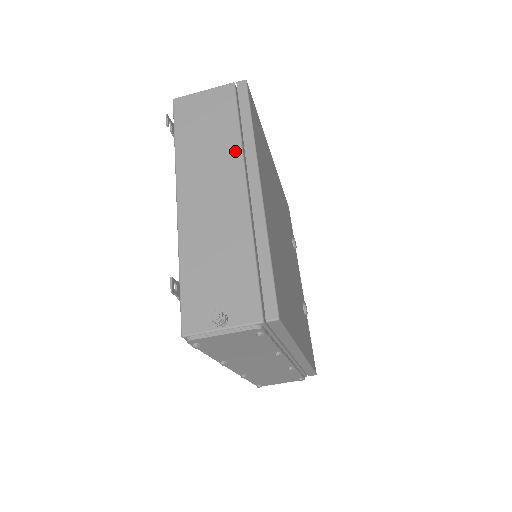
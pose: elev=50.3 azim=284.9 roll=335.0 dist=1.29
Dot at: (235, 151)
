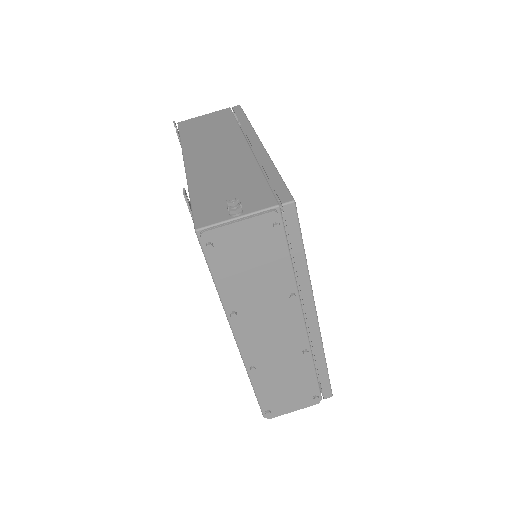
Dot at: (236, 132)
